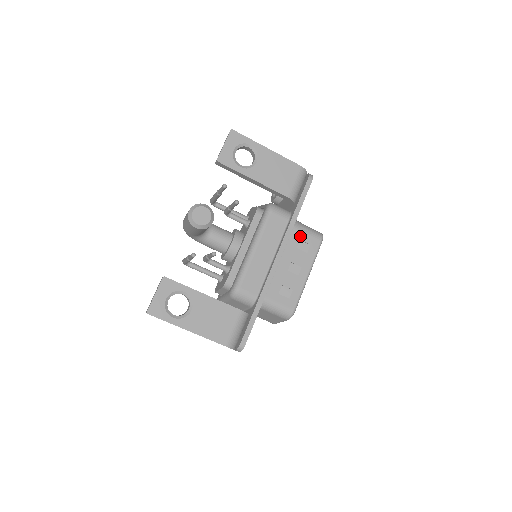
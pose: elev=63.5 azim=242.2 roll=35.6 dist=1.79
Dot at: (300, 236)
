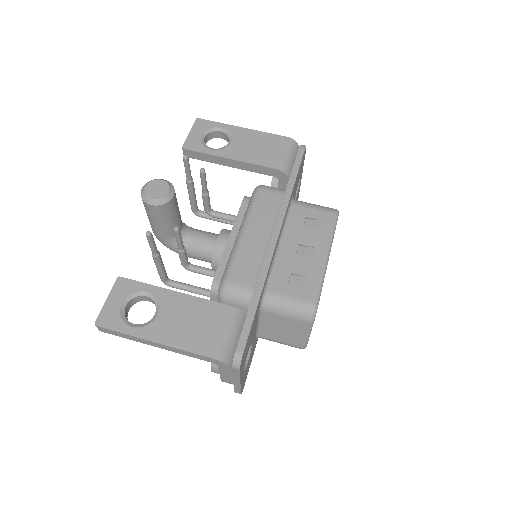
Dot at: (305, 213)
